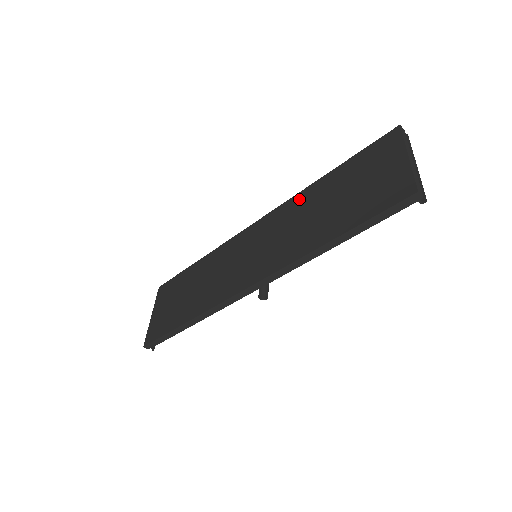
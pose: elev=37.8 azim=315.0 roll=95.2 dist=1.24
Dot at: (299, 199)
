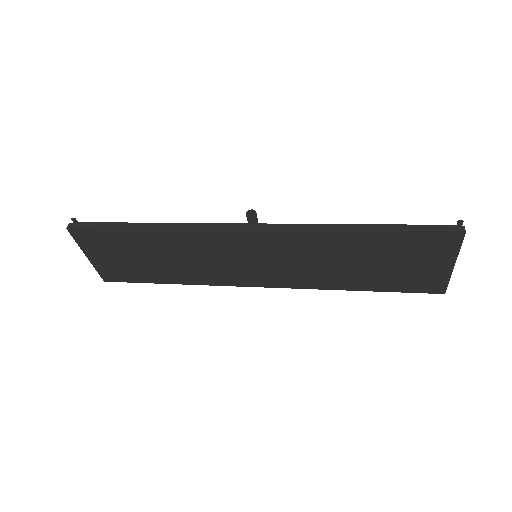
Dot at: (322, 240)
